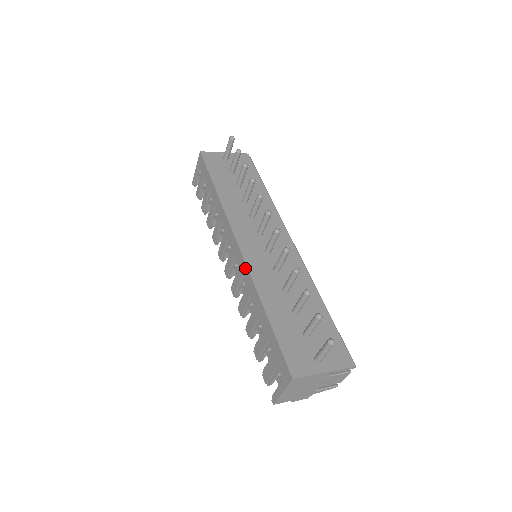
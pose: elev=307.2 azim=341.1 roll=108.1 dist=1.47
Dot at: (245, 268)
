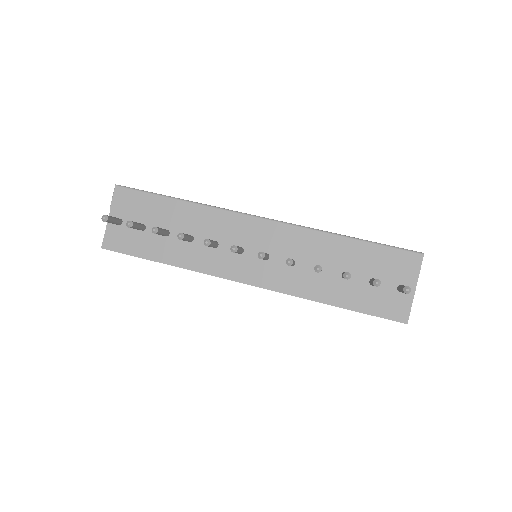
Dot at: occluded
